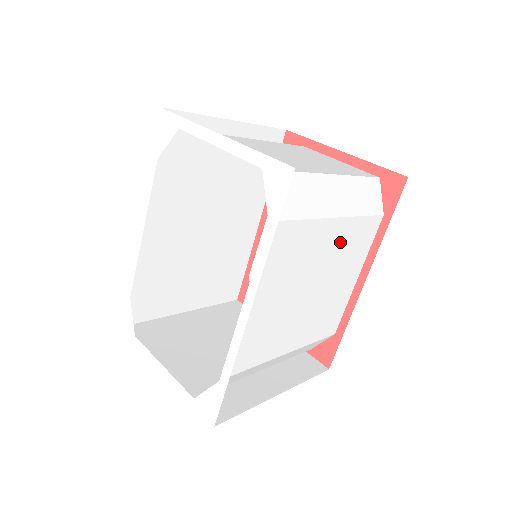
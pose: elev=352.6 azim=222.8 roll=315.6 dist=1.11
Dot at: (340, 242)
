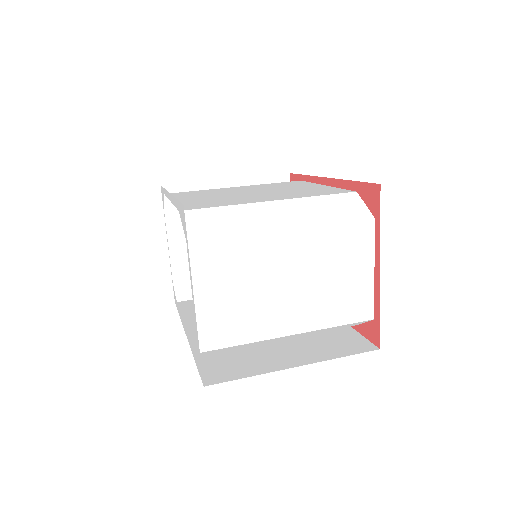
Dot at: occluded
